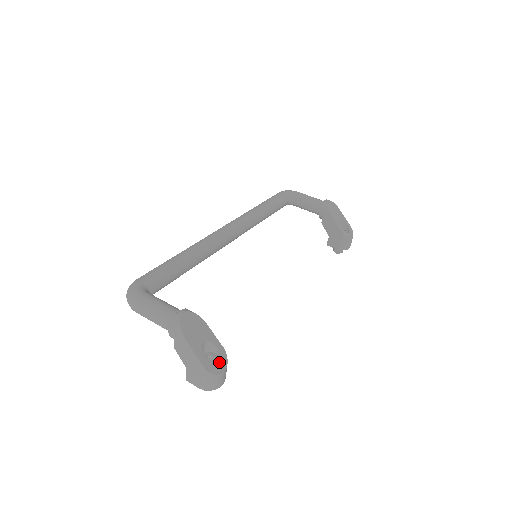
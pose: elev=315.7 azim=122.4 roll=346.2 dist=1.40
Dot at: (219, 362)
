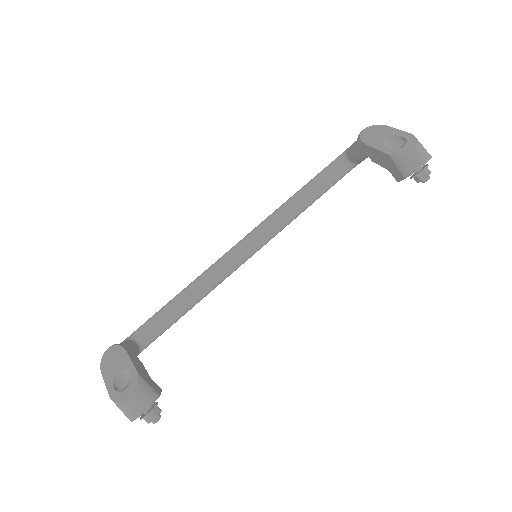
Dot at: (127, 388)
